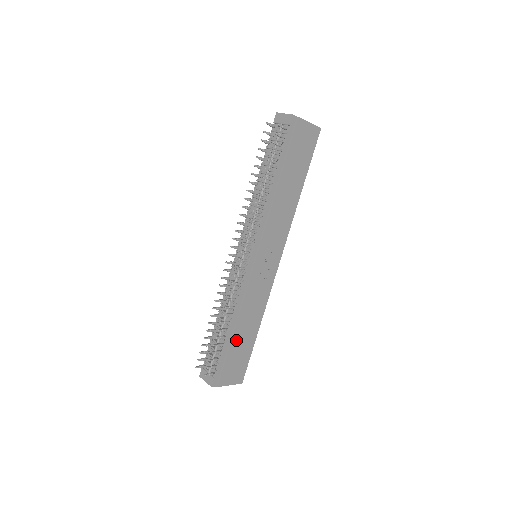
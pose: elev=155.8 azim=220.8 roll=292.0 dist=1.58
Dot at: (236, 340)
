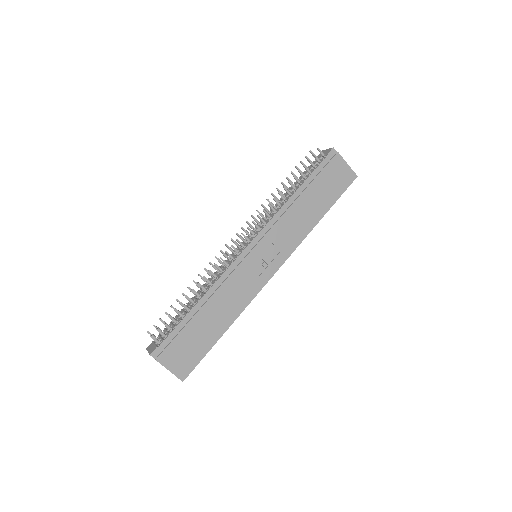
Dot at: (199, 321)
